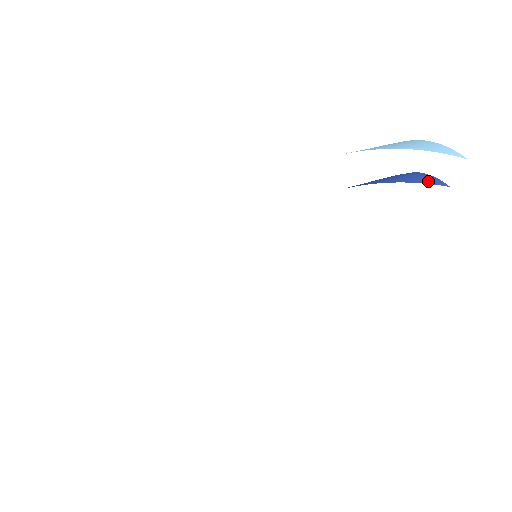
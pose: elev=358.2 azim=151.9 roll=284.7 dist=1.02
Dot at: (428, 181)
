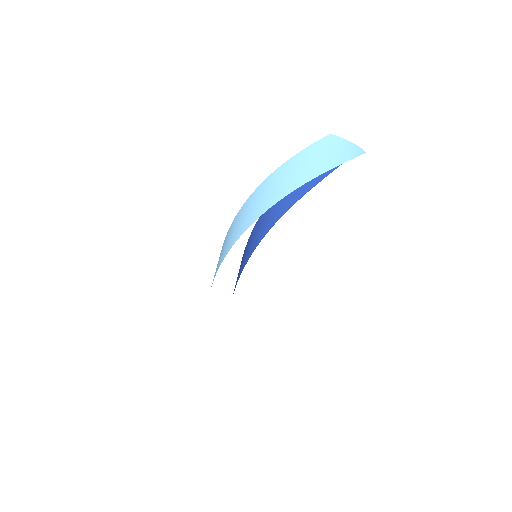
Dot at: occluded
